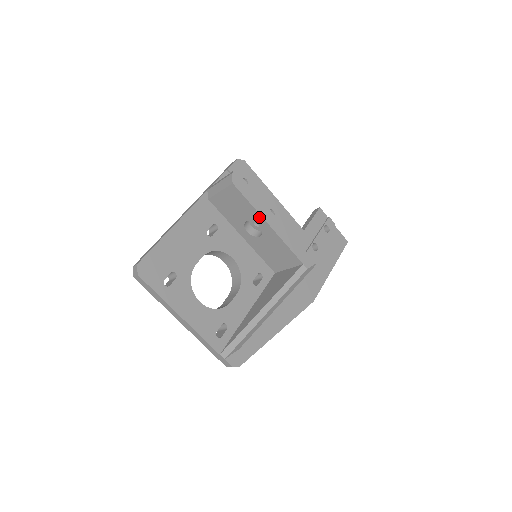
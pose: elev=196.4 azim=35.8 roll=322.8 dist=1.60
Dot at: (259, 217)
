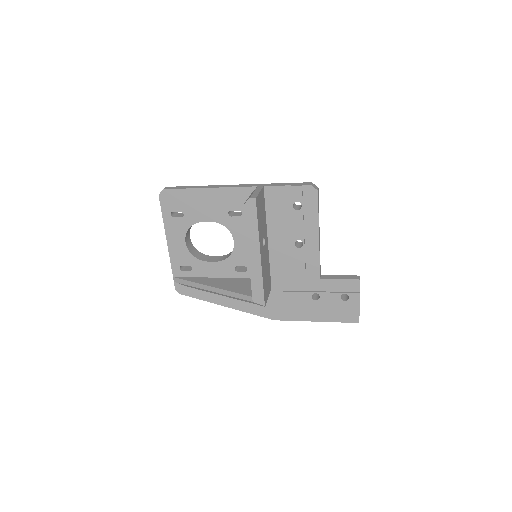
Dot at: (248, 241)
